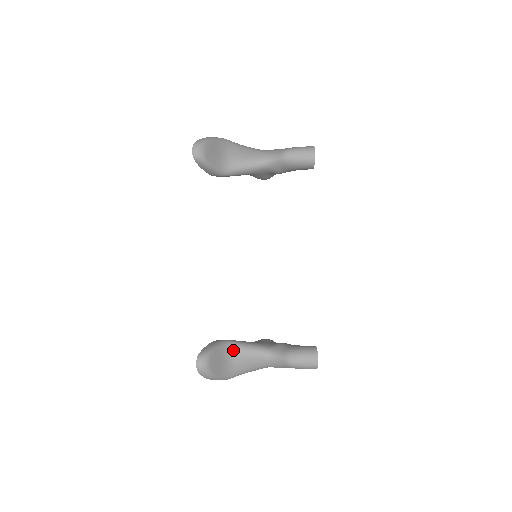
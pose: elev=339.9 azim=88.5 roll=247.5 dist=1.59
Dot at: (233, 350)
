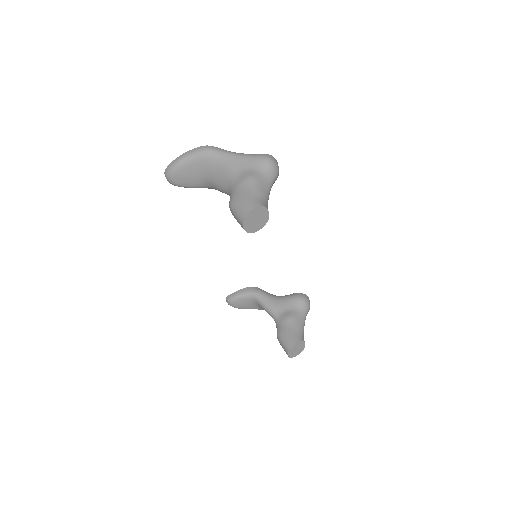
Dot at: (256, 301)
